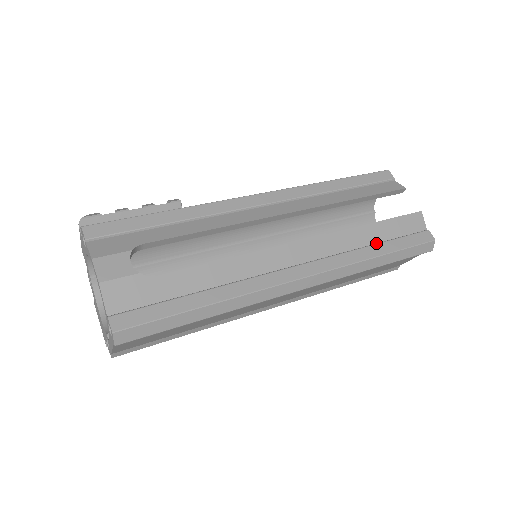
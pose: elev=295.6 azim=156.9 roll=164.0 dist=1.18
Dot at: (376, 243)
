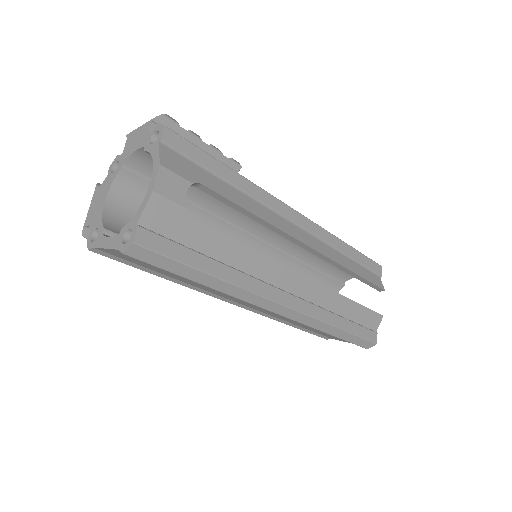
Dot at: (344, 317)
